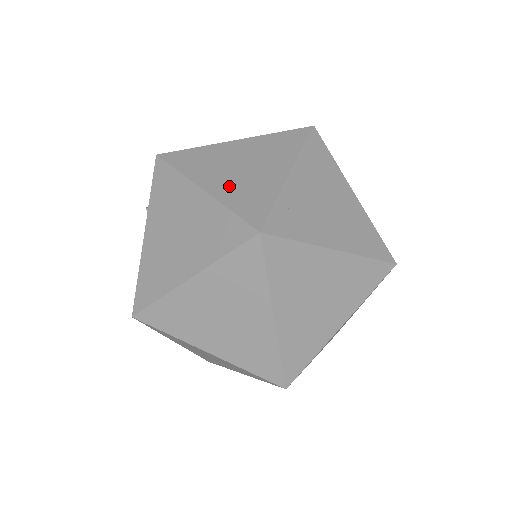
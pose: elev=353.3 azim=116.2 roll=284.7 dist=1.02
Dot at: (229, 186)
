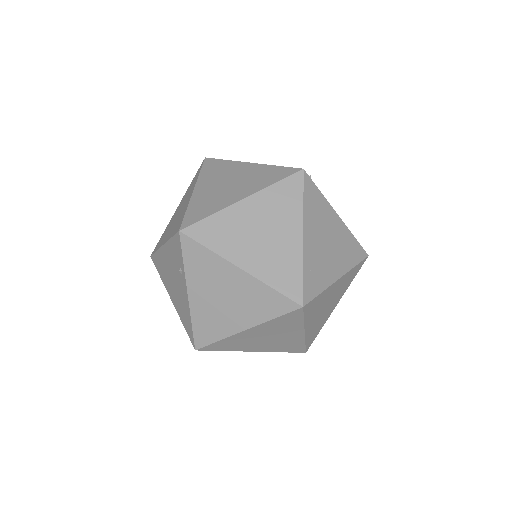
Dot at: (261, 261)
